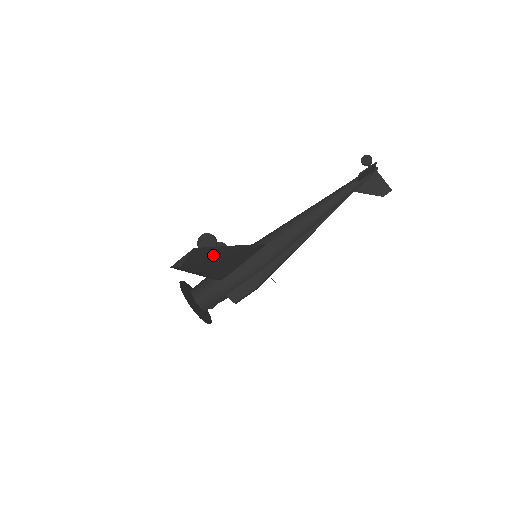
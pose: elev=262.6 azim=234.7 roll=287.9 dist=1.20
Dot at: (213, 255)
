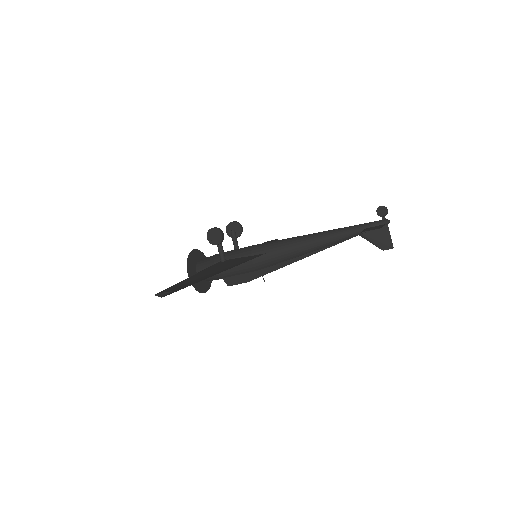
Dot at: occluded
